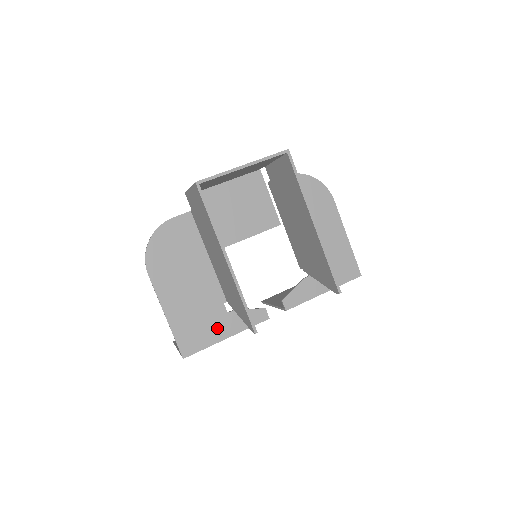
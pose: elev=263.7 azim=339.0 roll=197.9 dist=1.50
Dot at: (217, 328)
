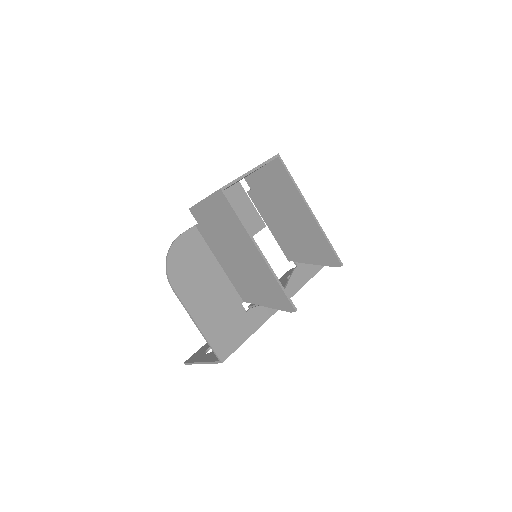
Dot at: (242, 327)
